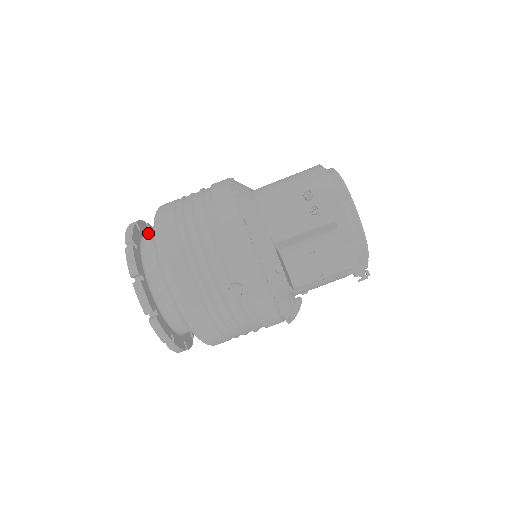
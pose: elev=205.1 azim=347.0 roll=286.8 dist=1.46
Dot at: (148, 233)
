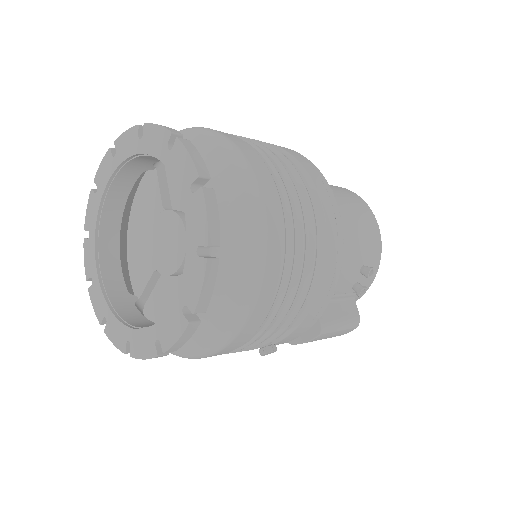
Dot at: occluded
